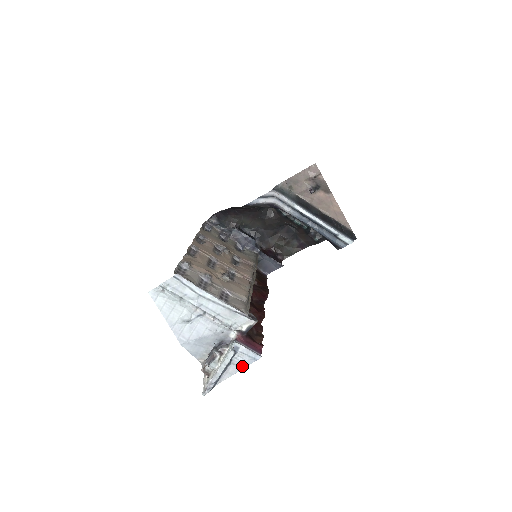
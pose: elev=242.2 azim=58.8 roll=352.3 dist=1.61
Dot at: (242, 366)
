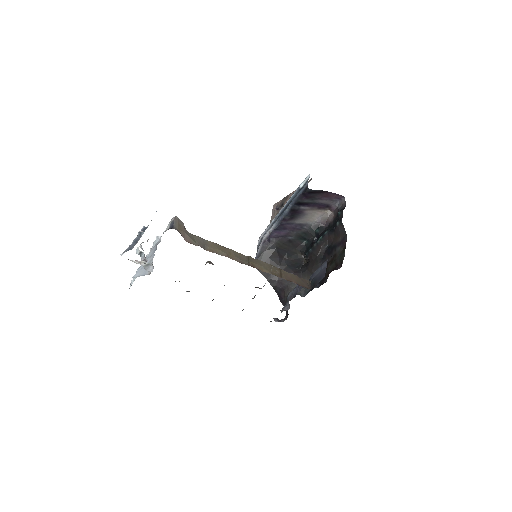
Dot at: occluded
